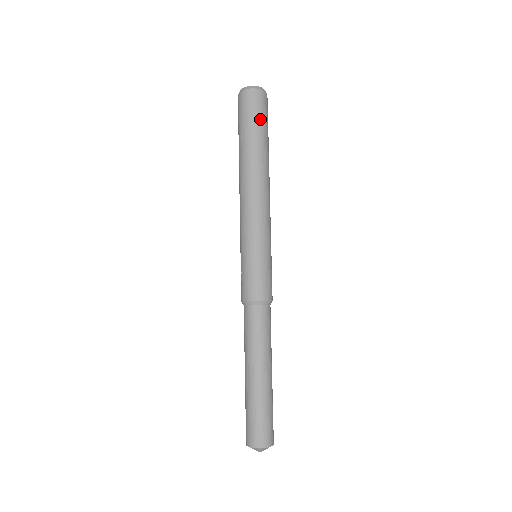
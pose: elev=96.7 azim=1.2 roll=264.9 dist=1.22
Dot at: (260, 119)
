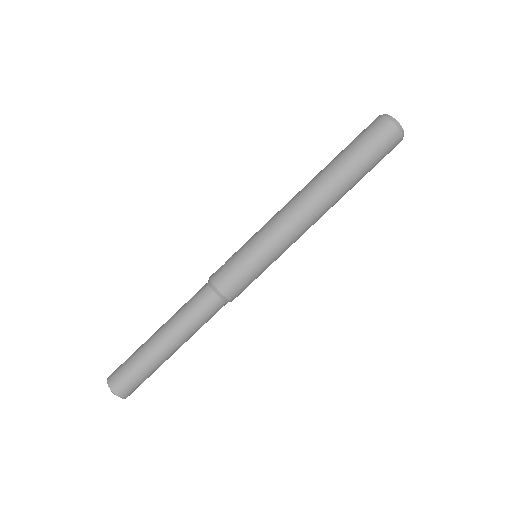
Dot at: (372, 153)
